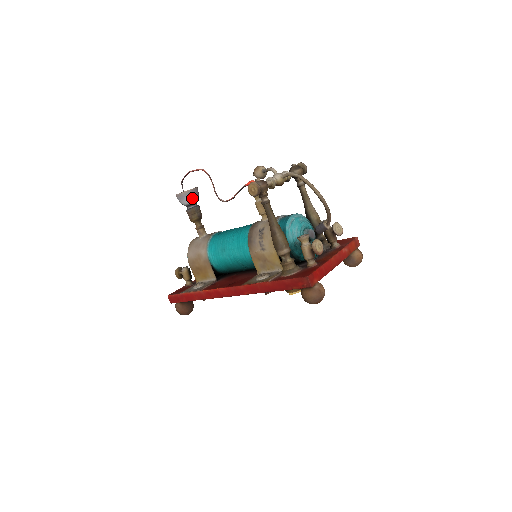
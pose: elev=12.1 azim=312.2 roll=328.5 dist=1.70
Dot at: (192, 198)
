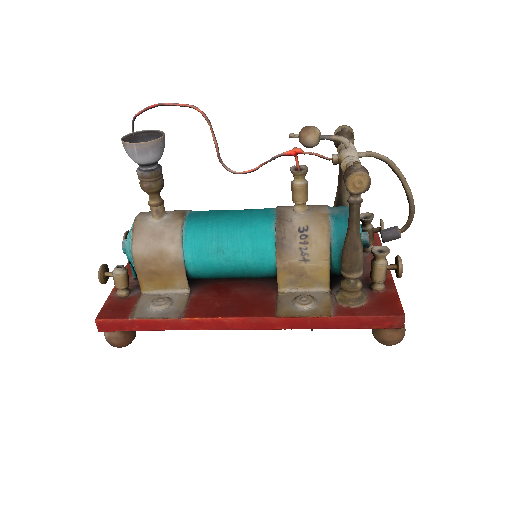
Dot at: (159, 153)
